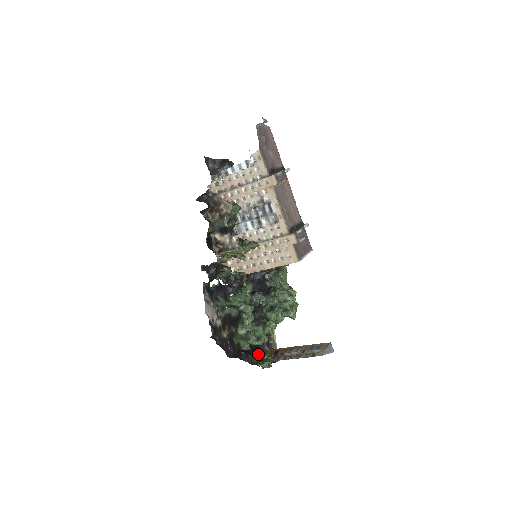
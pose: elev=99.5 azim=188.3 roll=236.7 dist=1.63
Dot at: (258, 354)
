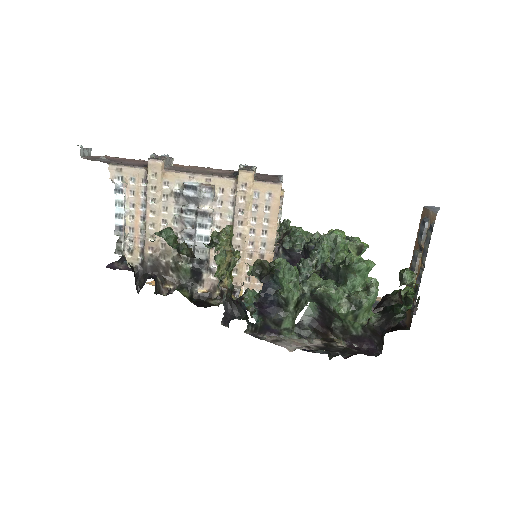
Dot at: occluded
